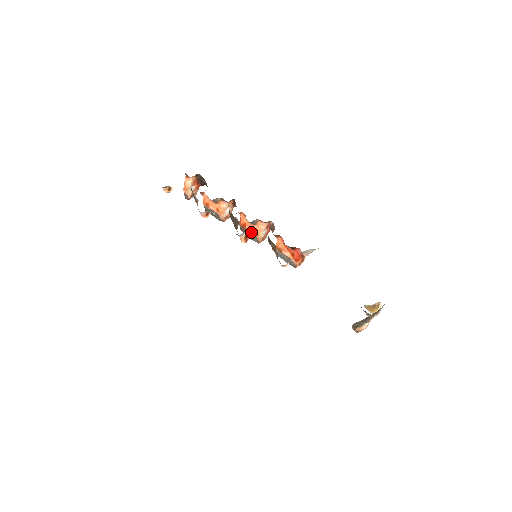
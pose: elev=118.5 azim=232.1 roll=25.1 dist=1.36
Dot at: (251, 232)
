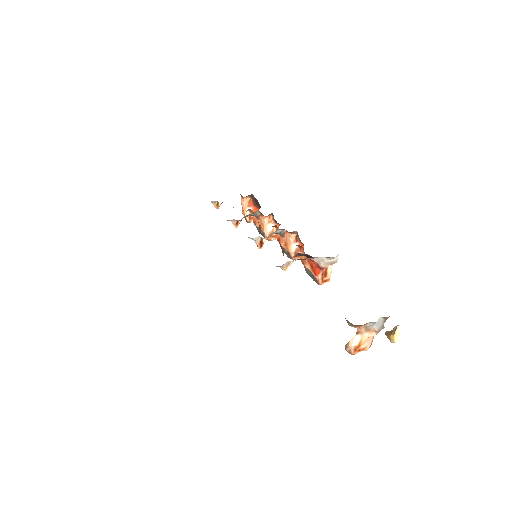
Dot at: (283, 246)
